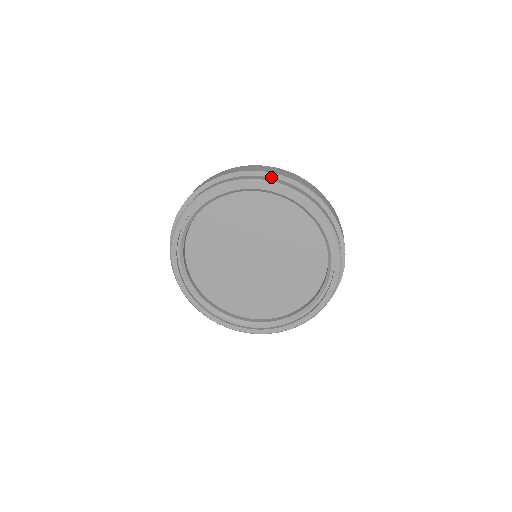
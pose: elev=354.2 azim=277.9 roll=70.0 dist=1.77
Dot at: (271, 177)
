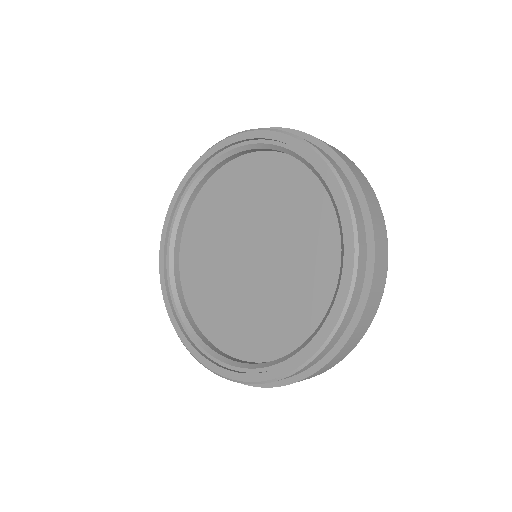
Dot at: occluded
